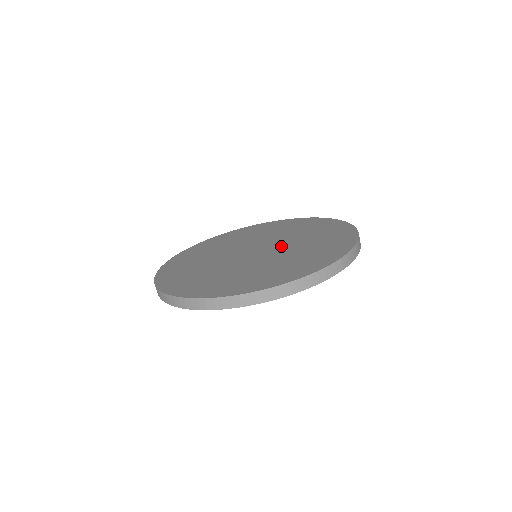
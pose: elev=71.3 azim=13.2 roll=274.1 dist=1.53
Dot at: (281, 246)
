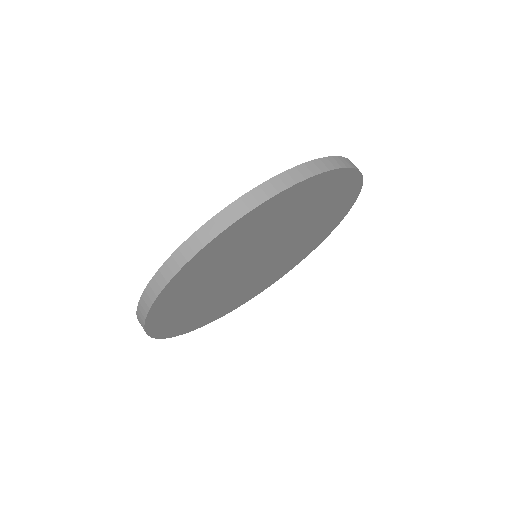
Dot at: occluded
